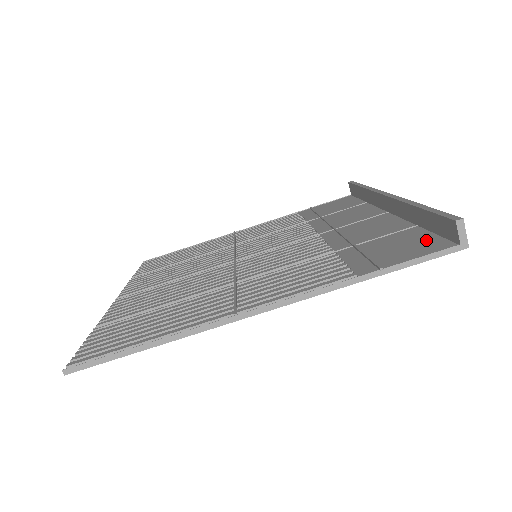
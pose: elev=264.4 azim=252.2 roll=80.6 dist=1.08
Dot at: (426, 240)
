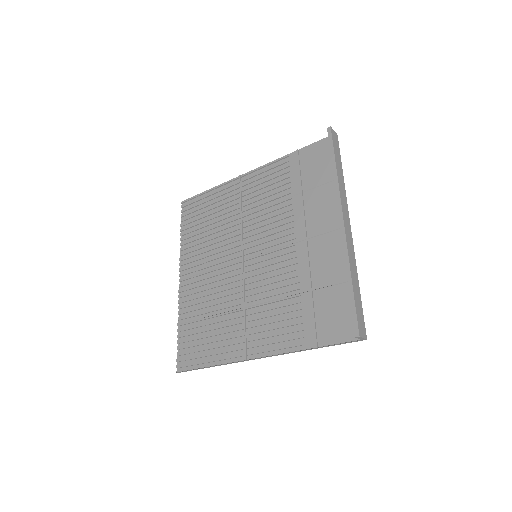
Dot at: (349, 316)
